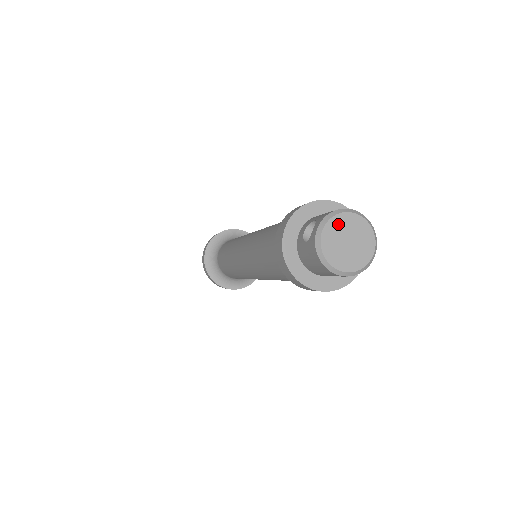
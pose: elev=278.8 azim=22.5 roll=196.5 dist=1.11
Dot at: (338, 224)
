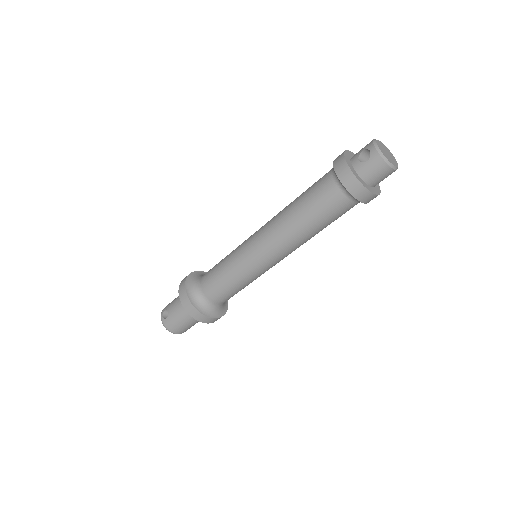
Dot at: (379, 145)
